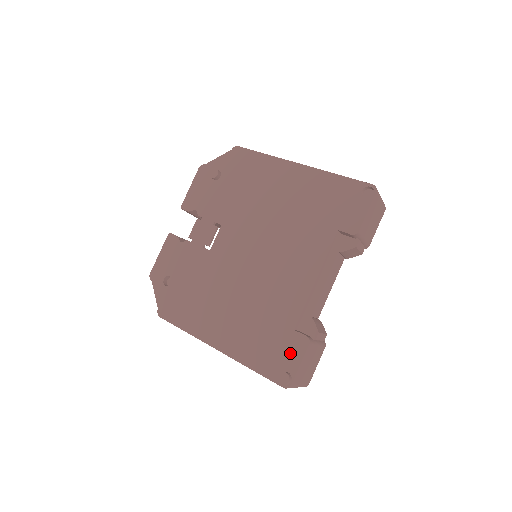
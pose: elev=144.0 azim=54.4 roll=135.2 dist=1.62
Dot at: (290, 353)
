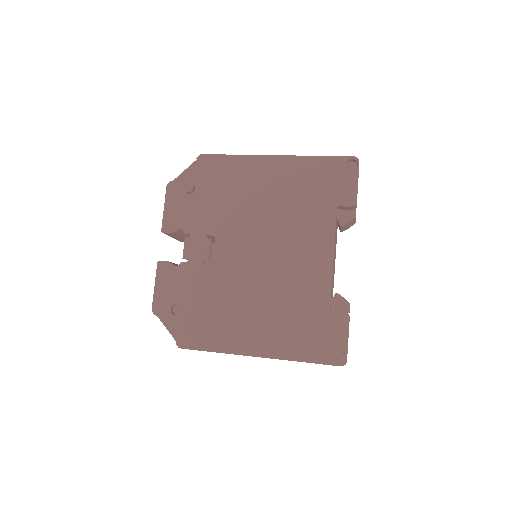
Dot at: (335, 332)
